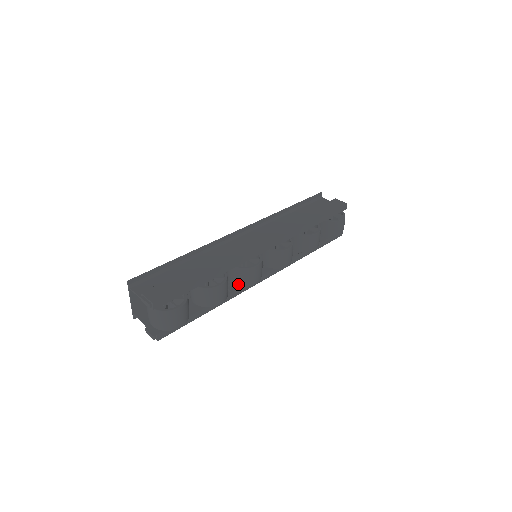
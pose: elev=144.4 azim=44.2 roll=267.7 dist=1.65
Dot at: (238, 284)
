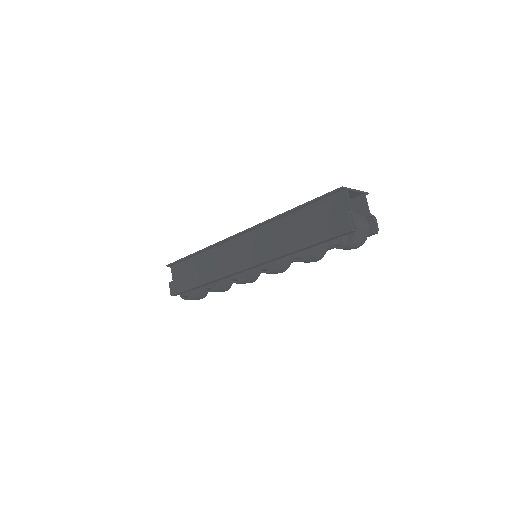
Dot at: occluded
